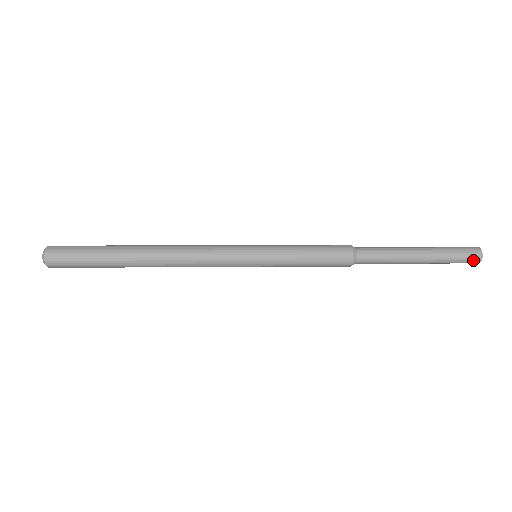
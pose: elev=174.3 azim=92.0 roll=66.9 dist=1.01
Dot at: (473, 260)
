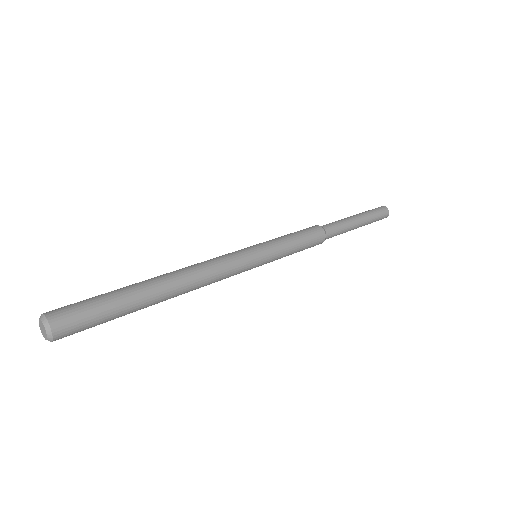
Dot at: (385, 213)
